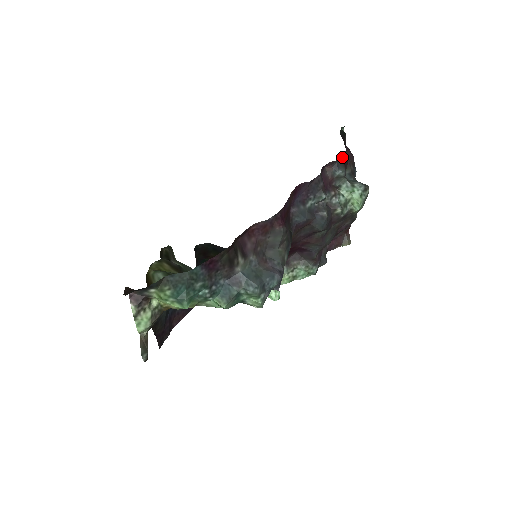
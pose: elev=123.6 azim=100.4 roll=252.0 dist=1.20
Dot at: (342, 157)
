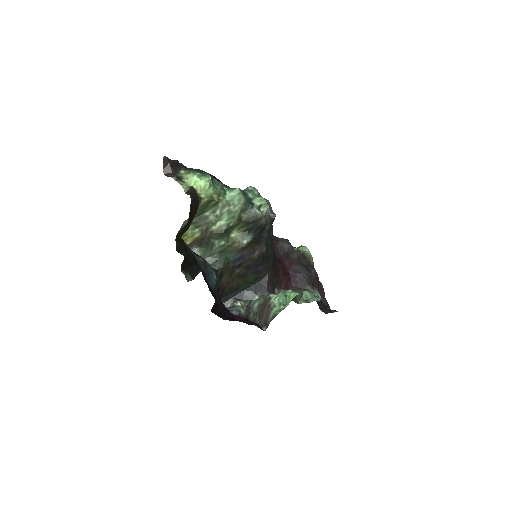
Dot at: occluded
